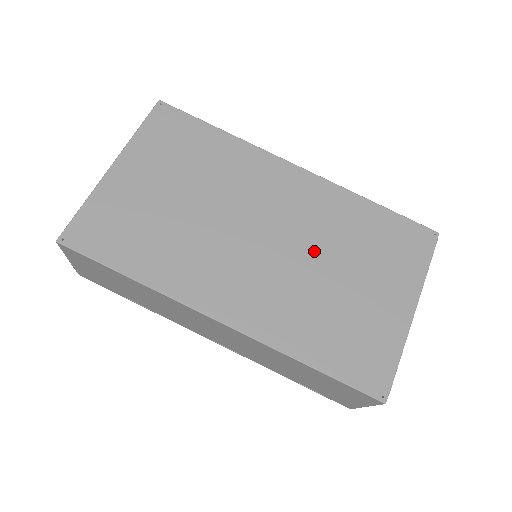
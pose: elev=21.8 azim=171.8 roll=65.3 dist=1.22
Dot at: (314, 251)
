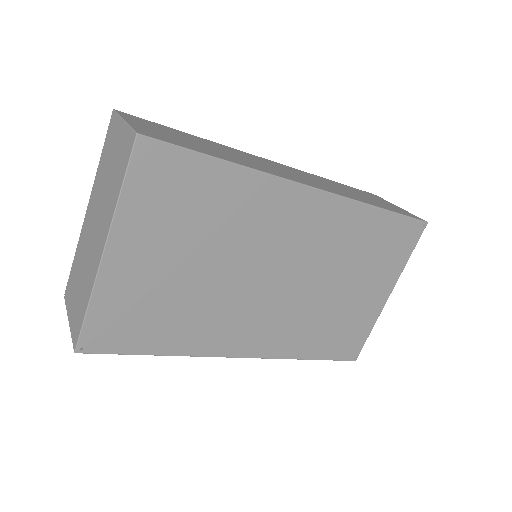
Dot at: (322, 276)
